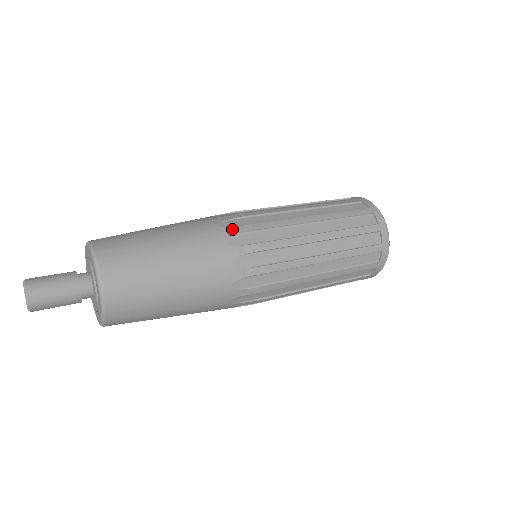
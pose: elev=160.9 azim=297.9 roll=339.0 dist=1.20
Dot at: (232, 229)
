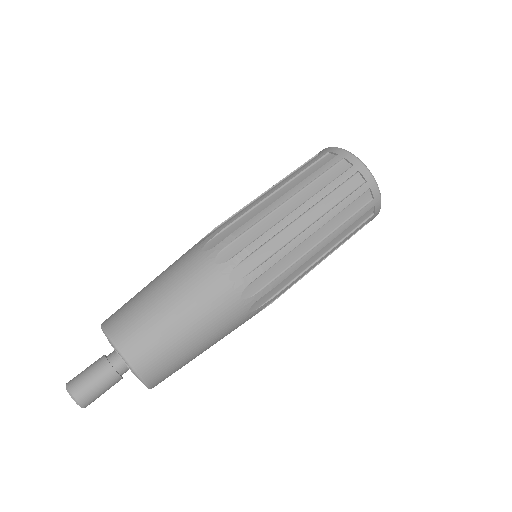
Dot at: (258, 310)
